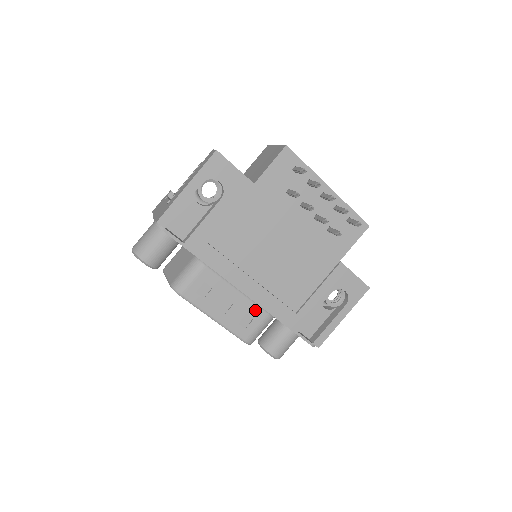
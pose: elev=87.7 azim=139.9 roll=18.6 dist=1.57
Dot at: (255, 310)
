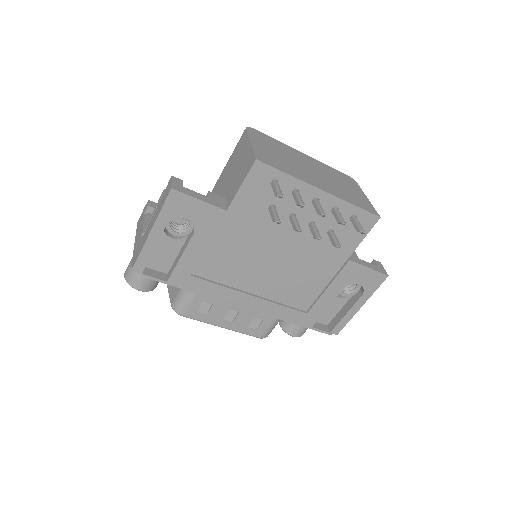
Dot at: occluded
